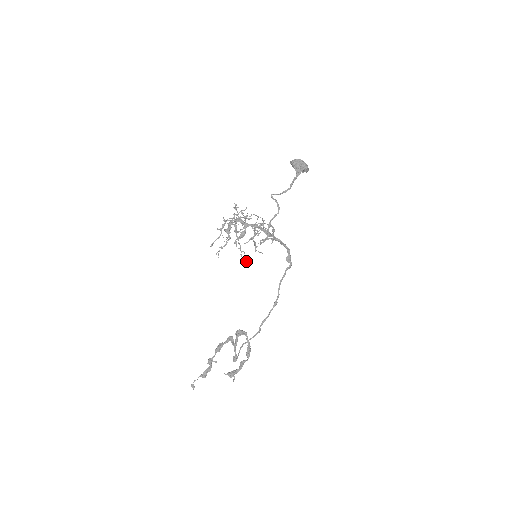
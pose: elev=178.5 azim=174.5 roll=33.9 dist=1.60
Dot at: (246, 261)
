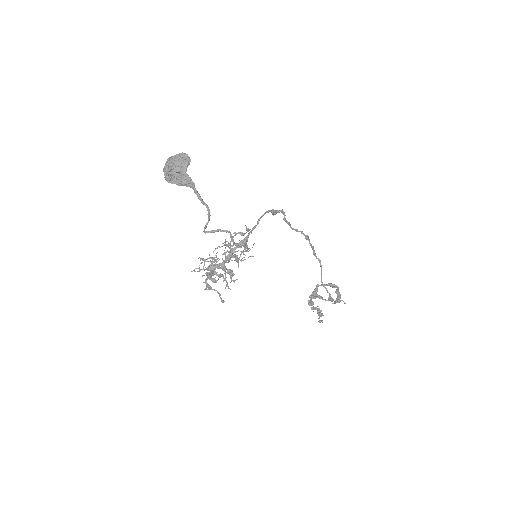
Dot at: occluded
